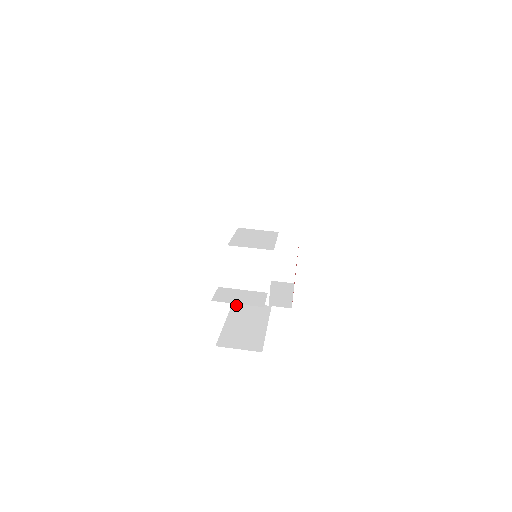
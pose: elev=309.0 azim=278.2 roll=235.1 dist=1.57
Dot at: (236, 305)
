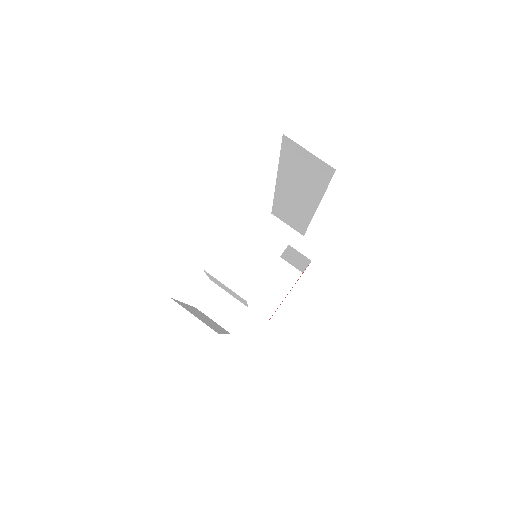
Dot at: occluded
